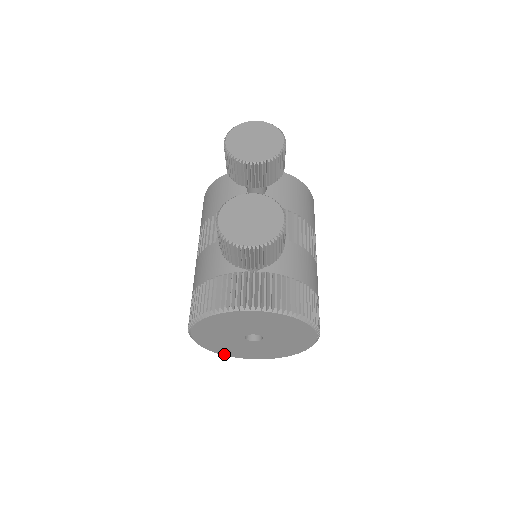
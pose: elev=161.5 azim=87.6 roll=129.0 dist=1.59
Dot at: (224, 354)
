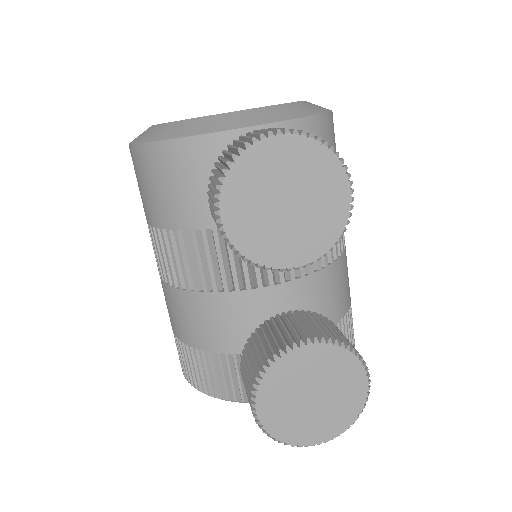
Dot at: occluded
